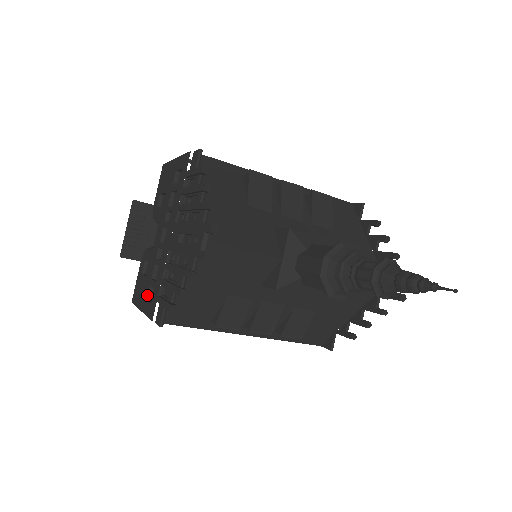
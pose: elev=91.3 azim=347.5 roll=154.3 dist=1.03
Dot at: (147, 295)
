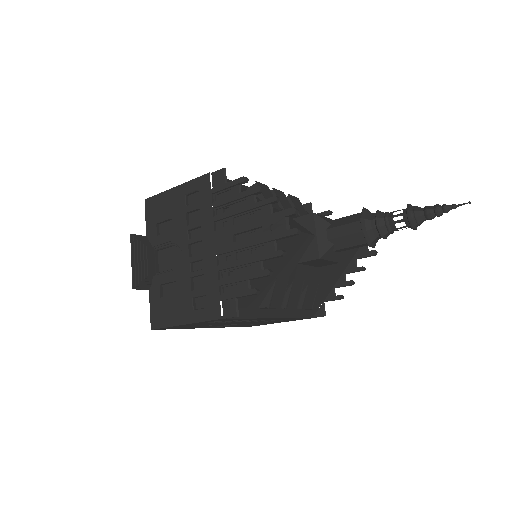
Dot at: (191, 306)
